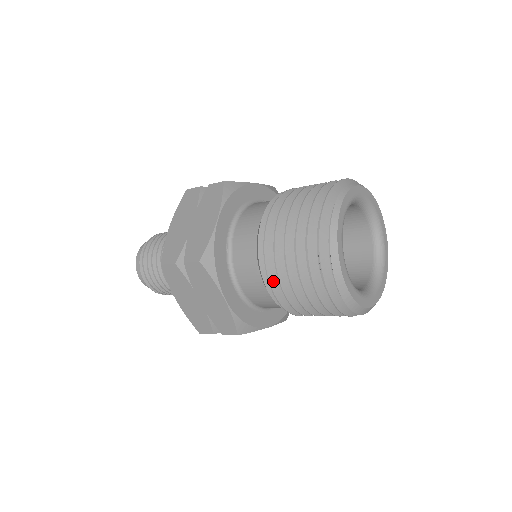
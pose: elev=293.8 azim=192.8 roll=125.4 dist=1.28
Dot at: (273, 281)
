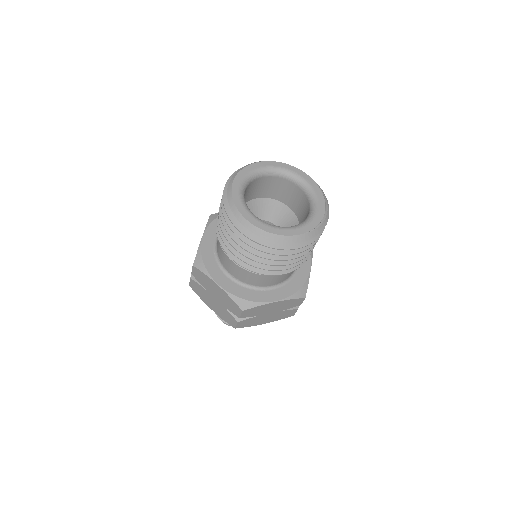
Dot at: (230, 252)
